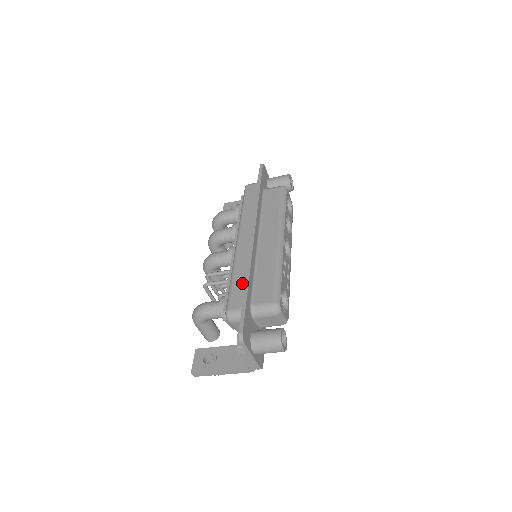
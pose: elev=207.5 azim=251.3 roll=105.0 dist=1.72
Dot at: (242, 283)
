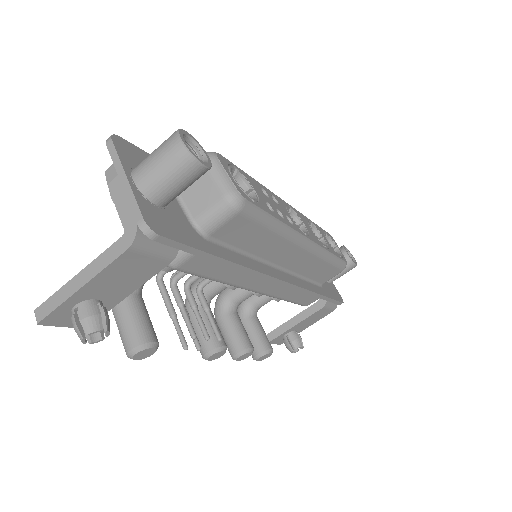
Dot at: occluded
